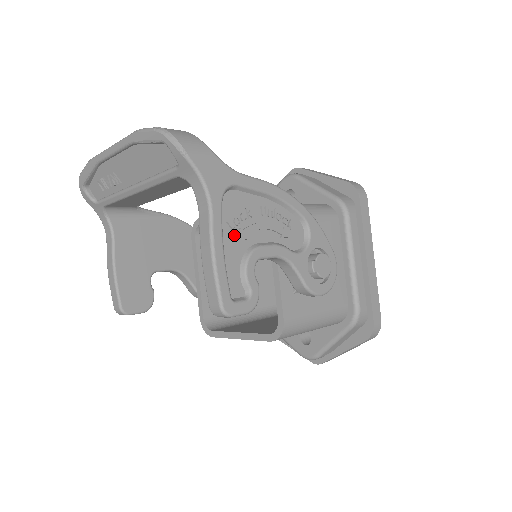
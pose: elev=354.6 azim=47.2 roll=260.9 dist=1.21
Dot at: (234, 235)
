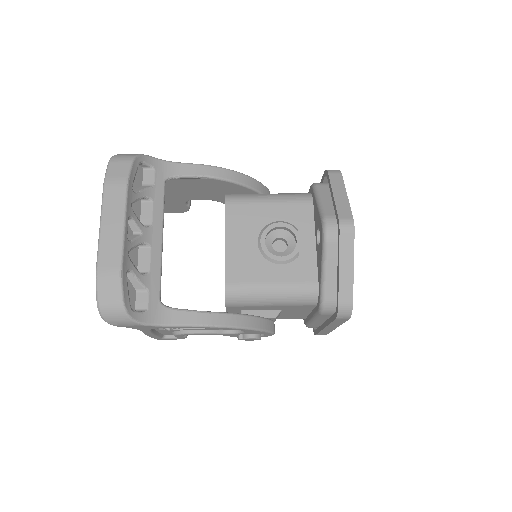
Dot at: occluded
